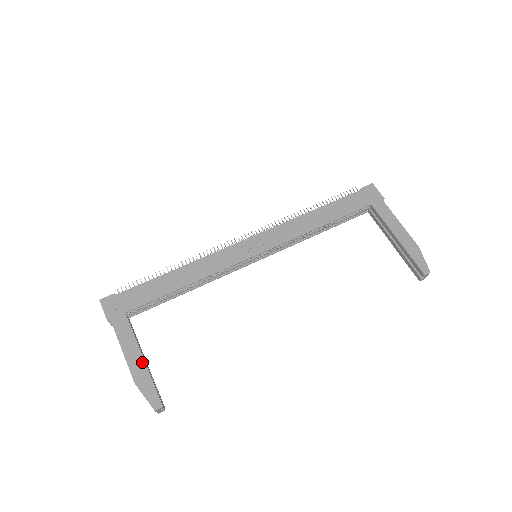
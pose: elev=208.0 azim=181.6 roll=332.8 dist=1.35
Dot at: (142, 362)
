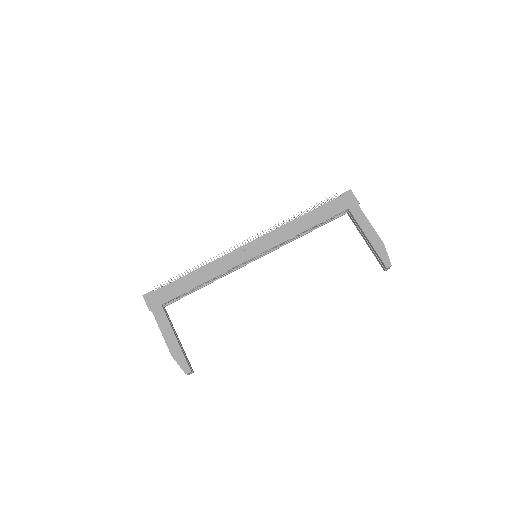
Dot at: (175, 341)
